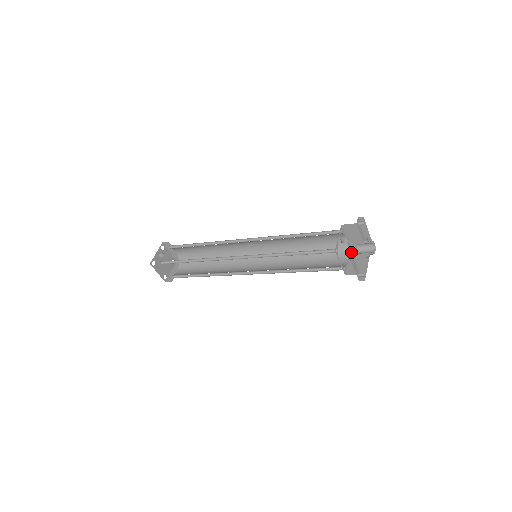
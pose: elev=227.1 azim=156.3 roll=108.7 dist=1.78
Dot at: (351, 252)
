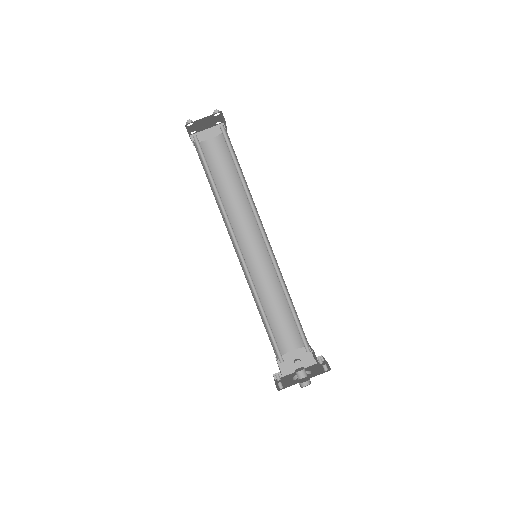
Dot at: occluded
